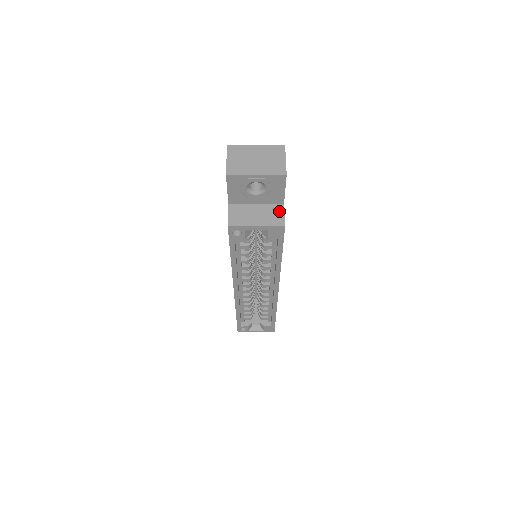
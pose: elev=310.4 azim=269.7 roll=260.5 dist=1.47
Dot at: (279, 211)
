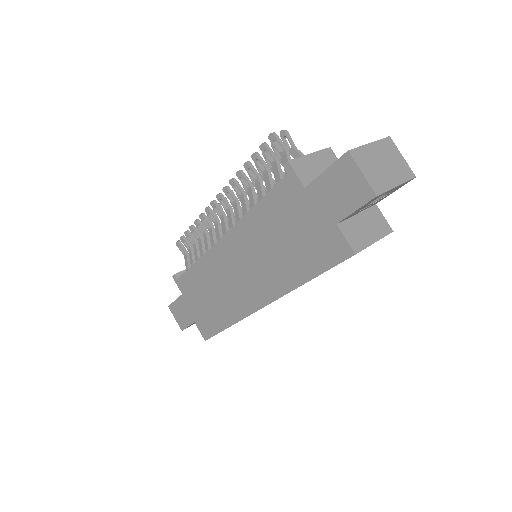
Dot at: (379, 215)
